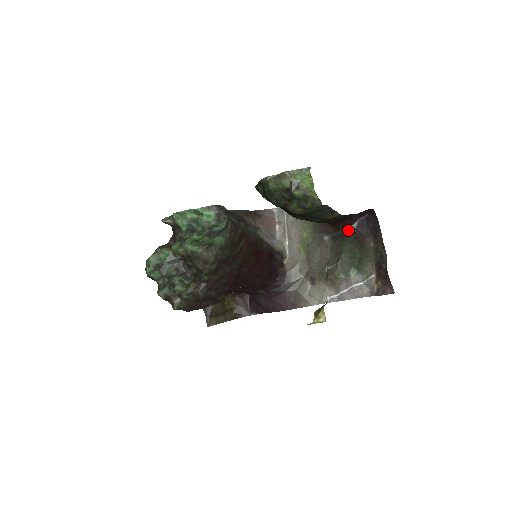
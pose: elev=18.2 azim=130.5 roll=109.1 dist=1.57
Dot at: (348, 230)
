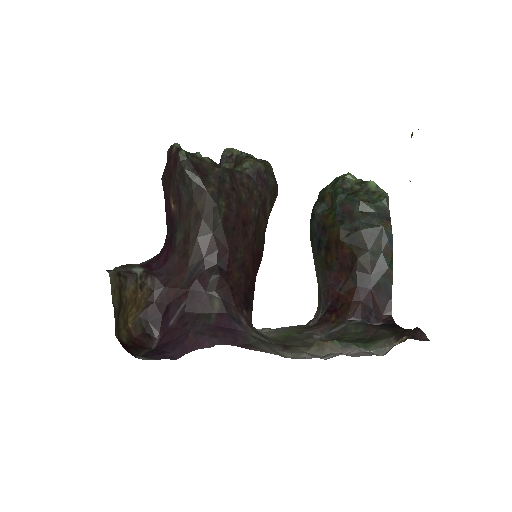
Dot at: (356, 322)
